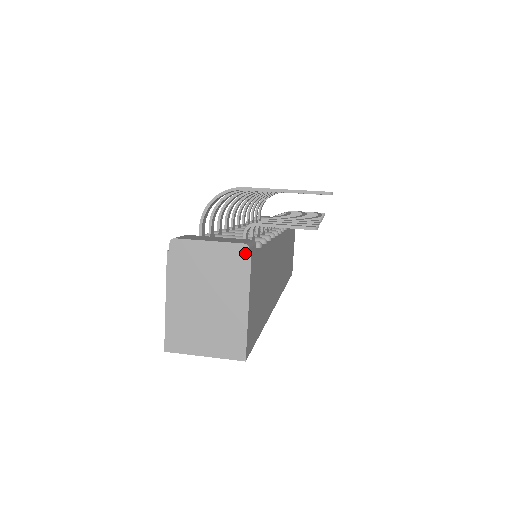
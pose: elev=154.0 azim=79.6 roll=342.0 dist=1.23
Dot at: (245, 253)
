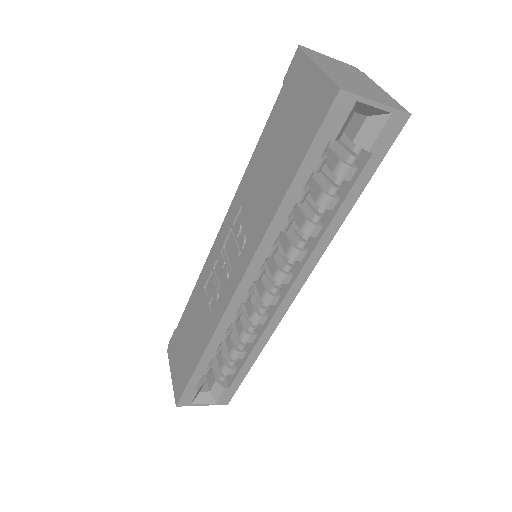
Dot at: (358, 70)
